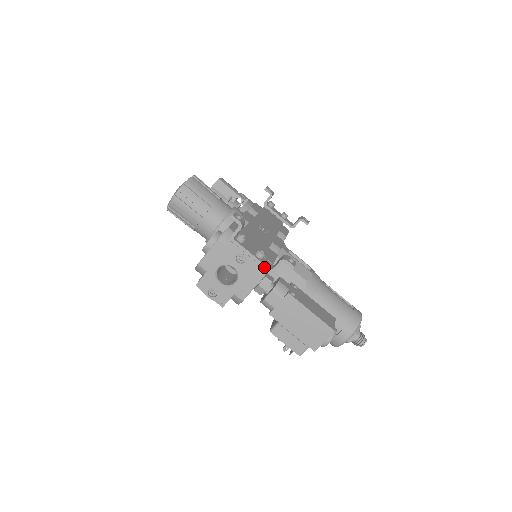
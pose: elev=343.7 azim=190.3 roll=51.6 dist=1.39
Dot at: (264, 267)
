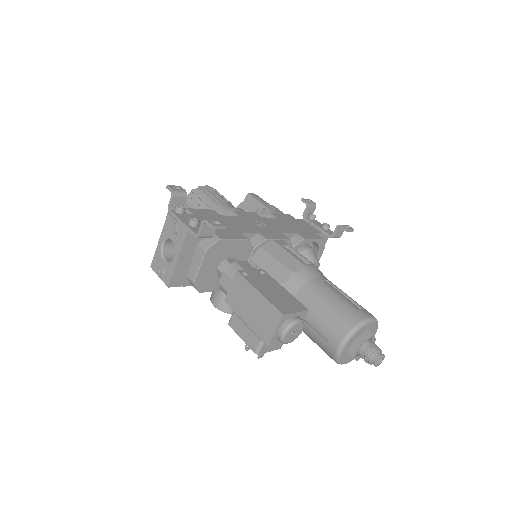
Dot at: (191, 233)
